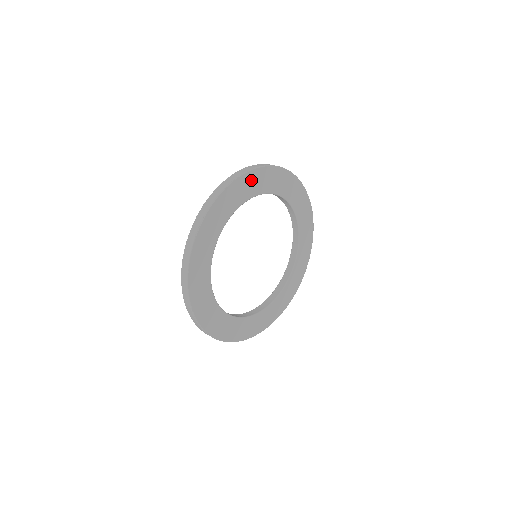
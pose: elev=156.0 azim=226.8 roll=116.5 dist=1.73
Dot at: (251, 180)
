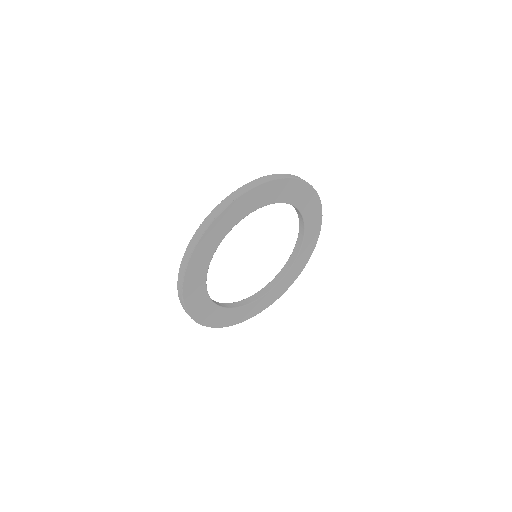
Dot at: (222, 221)
